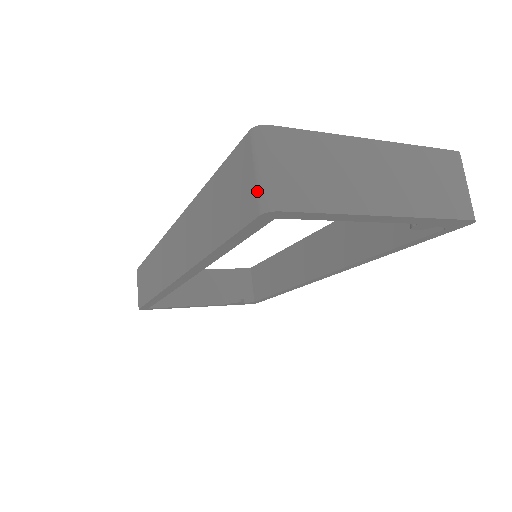
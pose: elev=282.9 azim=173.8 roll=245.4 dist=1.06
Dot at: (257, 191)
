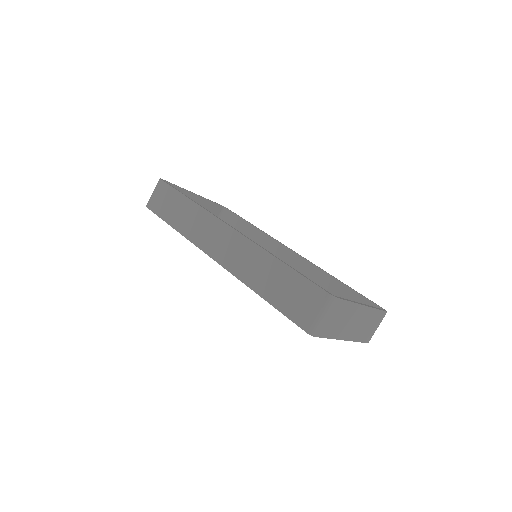
Dot at: (313, 322)
